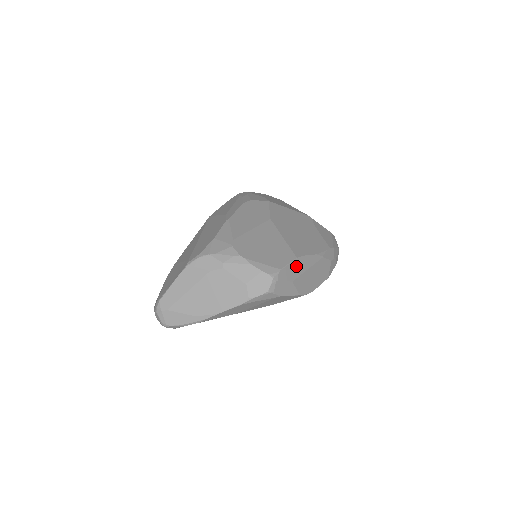
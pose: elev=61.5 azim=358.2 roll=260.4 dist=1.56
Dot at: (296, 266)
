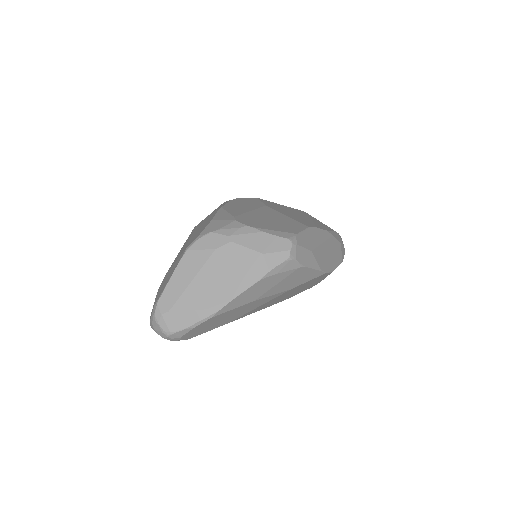
Dot at: (311, 236)
